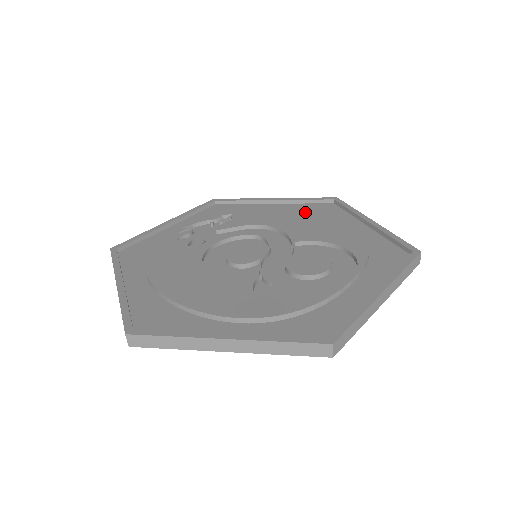
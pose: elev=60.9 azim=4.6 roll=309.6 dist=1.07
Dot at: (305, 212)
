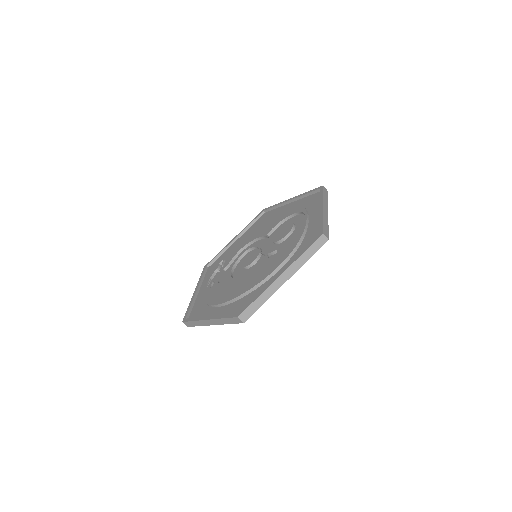
Dot at: (257, 225)
